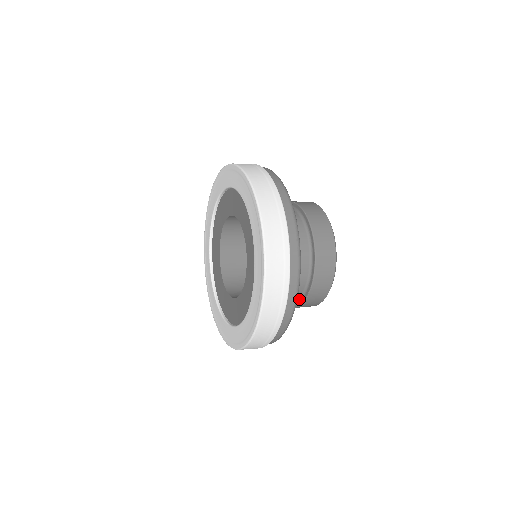
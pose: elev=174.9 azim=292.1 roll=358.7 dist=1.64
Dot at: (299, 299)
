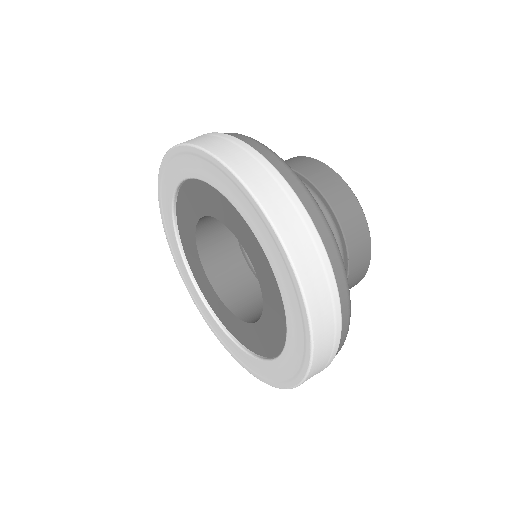
Dot at: occluded
